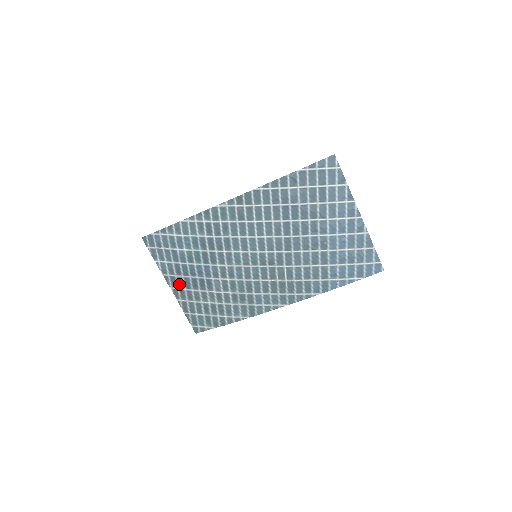
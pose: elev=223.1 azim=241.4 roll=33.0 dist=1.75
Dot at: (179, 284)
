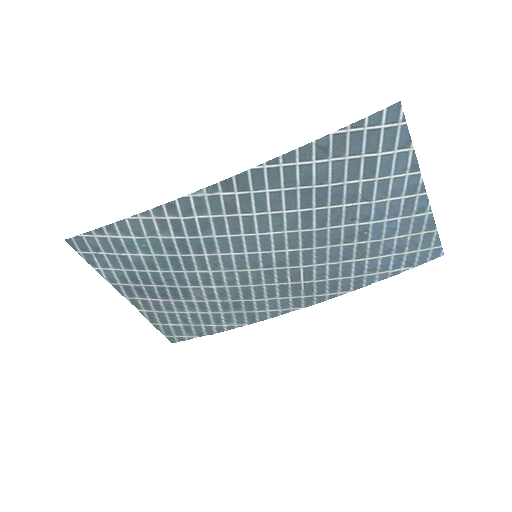
Dot at: (138, 294)
